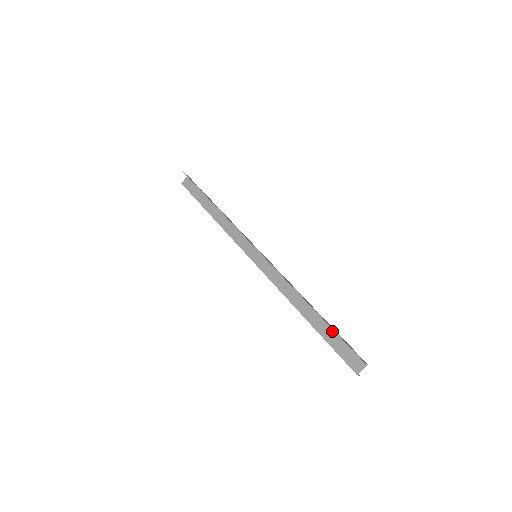
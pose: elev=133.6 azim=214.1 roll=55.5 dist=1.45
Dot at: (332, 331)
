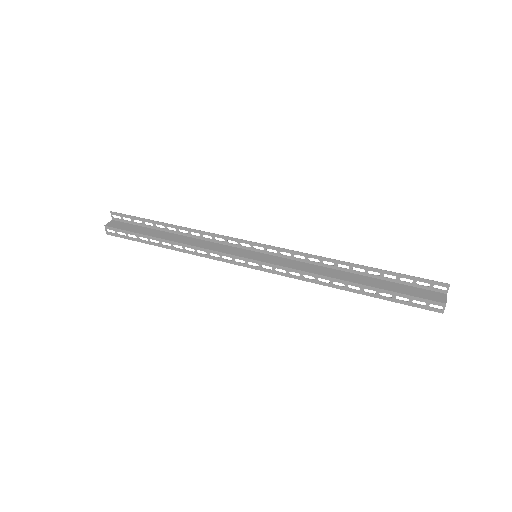
Dot at: (391, 283)
